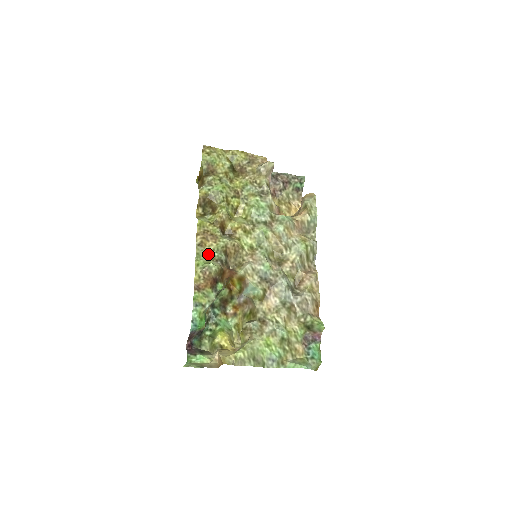
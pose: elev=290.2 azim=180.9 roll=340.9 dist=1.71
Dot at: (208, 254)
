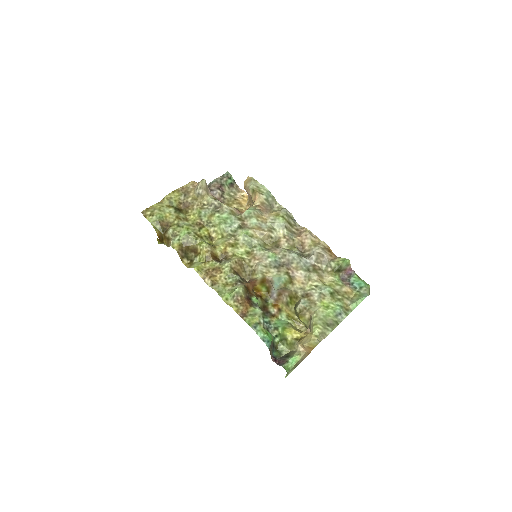
Dot at: (225, 285)
